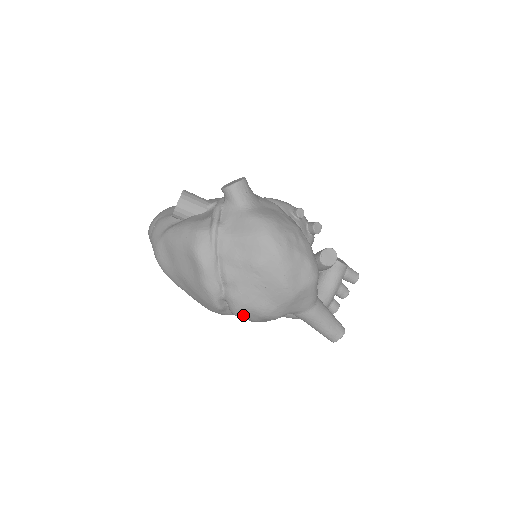
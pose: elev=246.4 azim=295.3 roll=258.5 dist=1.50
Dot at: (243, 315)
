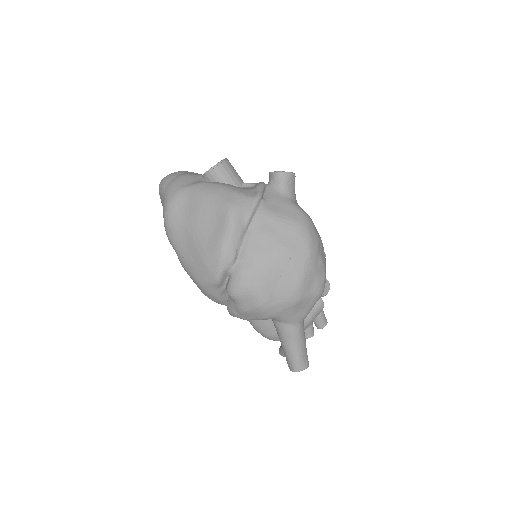
Dot at: (241, 297)
